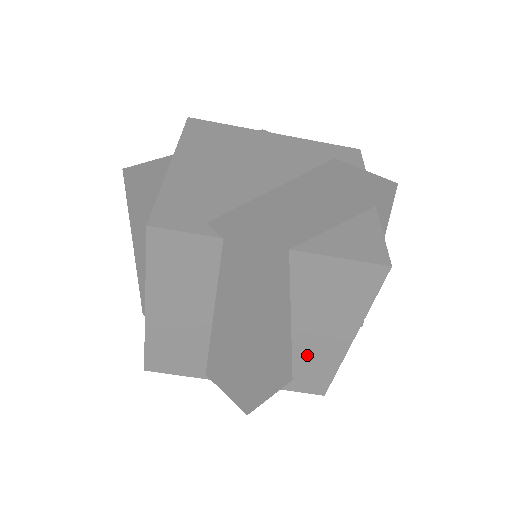
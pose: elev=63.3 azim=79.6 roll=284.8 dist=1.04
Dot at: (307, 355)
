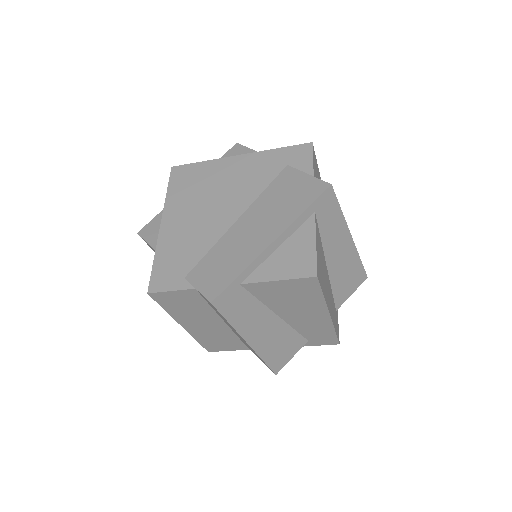
Dot at: (305, 328)
